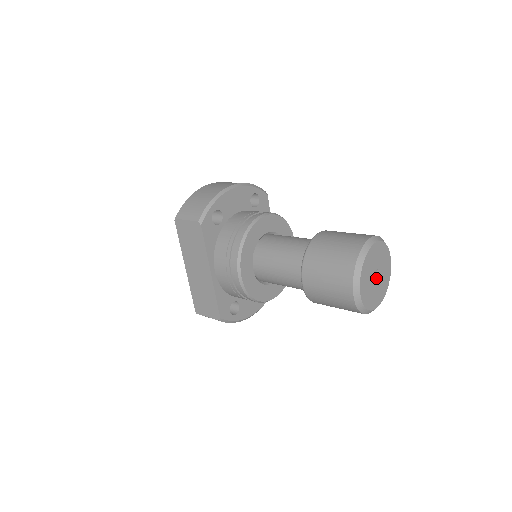
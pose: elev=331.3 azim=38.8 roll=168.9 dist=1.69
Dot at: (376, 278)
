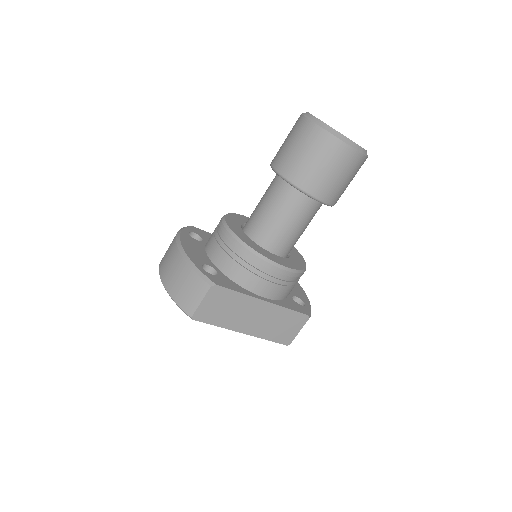
Dot at: occluded
